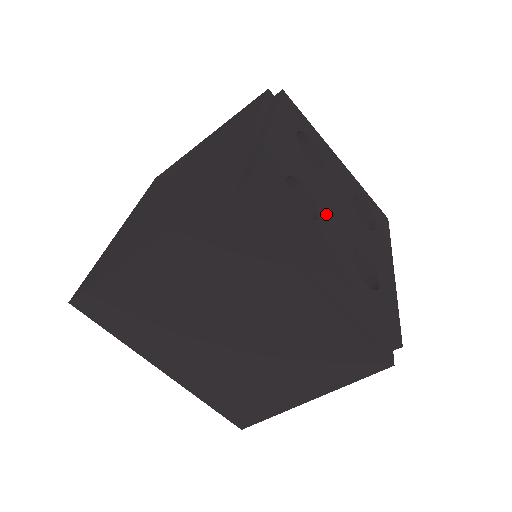
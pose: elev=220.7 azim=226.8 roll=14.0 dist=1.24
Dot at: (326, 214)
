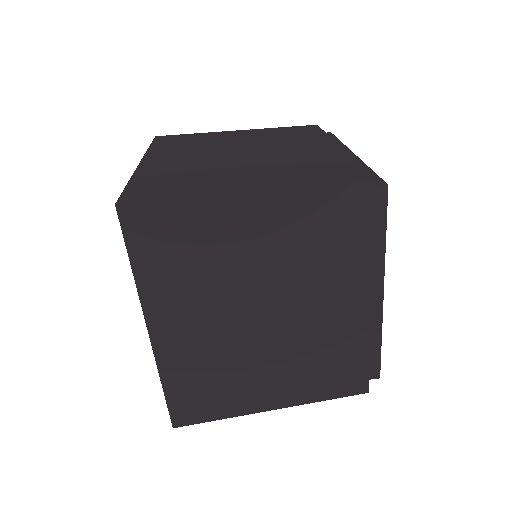
Dot at: occluded
